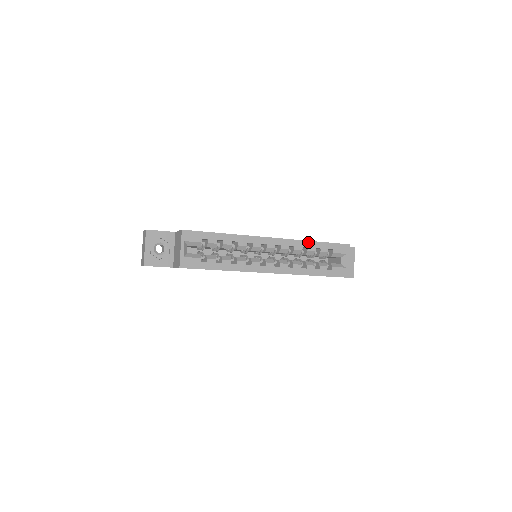
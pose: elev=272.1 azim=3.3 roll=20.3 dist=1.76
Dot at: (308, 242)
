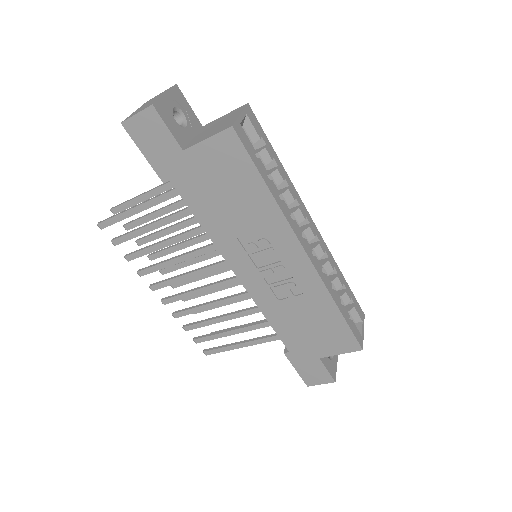
Dot at: (338, 268)
